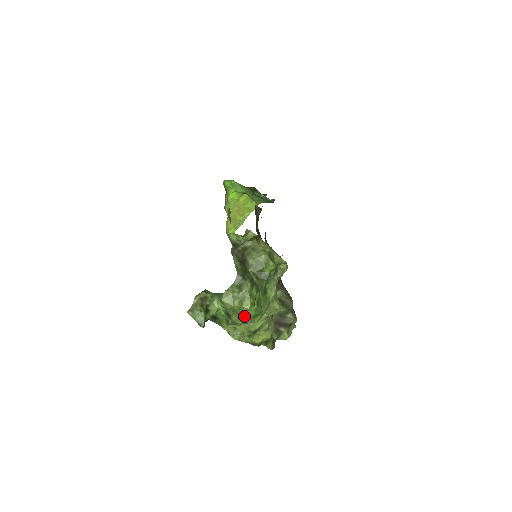
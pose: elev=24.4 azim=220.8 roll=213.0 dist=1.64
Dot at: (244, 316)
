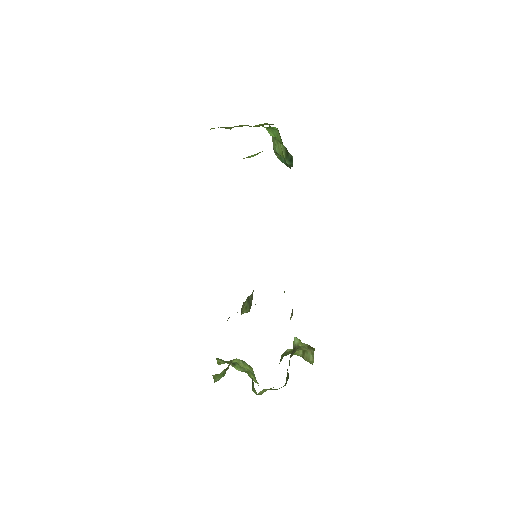
Dot at: (250, 377)
